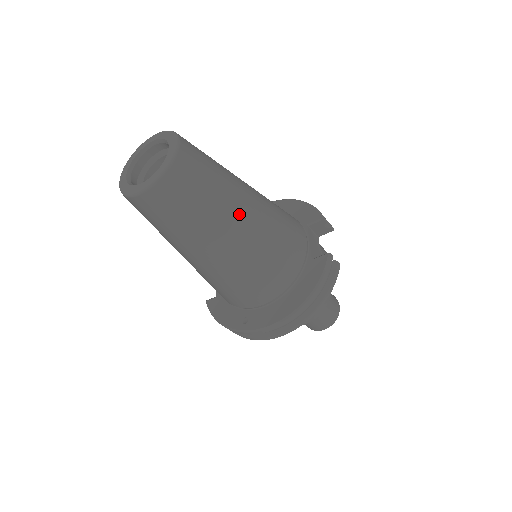
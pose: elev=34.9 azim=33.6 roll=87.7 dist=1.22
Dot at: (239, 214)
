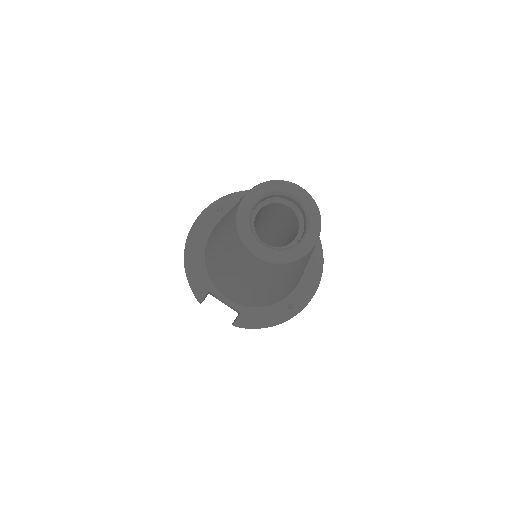
Dot at: occluded
